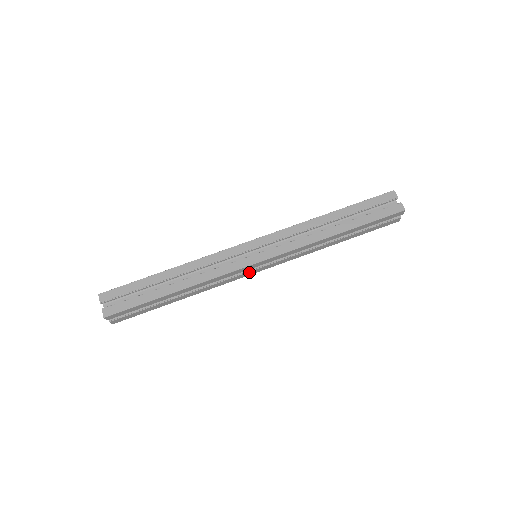
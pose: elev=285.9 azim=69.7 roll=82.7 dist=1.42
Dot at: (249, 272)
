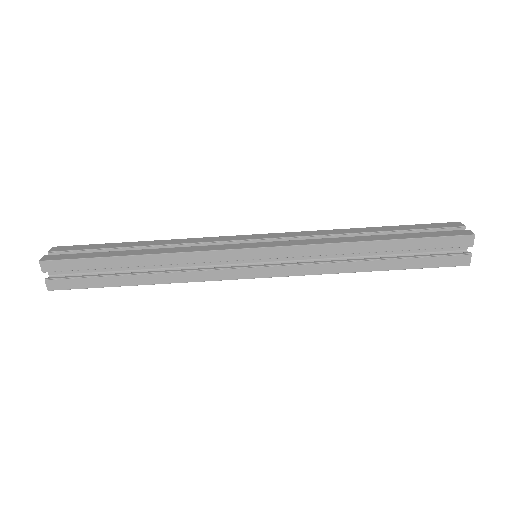
Dot at: occluded
